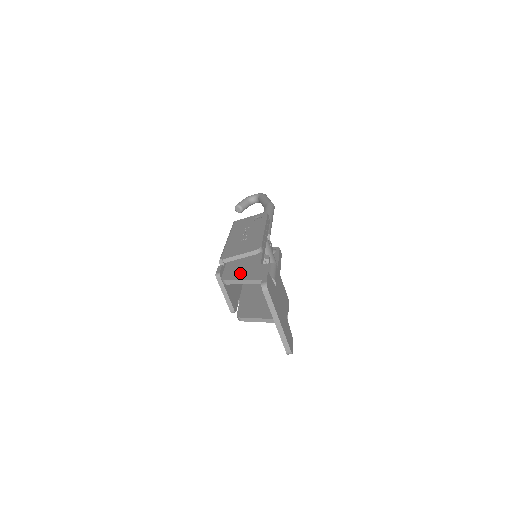
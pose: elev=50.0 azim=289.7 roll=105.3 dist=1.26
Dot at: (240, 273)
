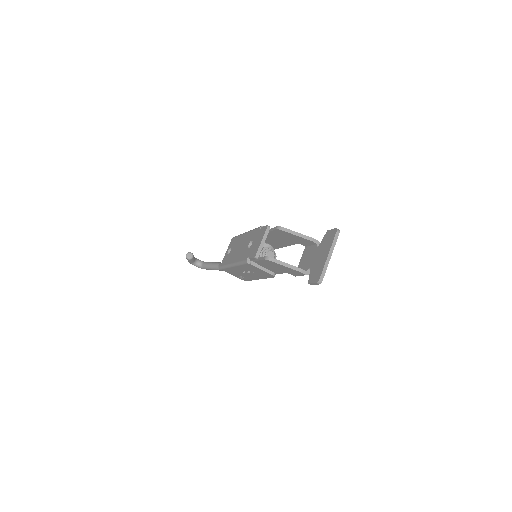
Dot at: occluded
